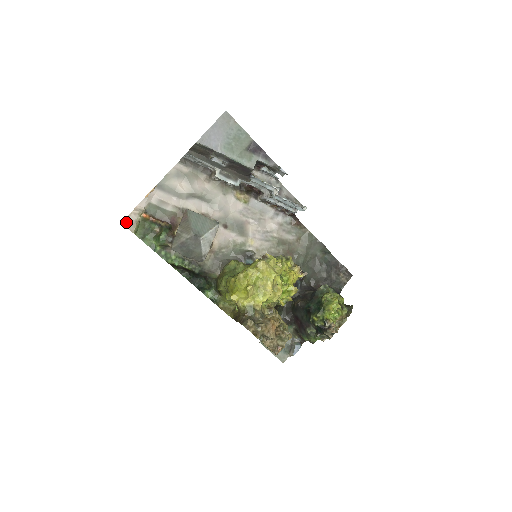
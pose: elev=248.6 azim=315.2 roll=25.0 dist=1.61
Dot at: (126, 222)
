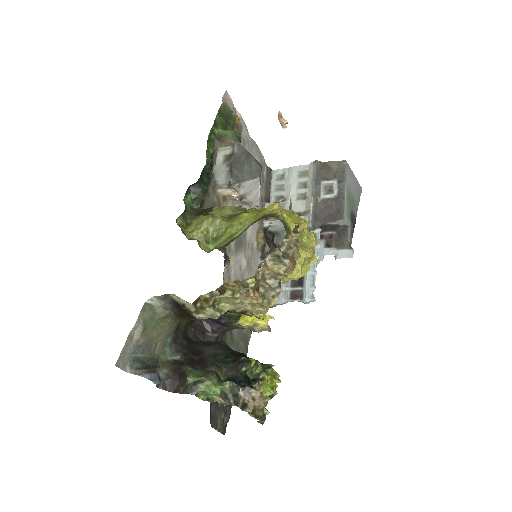
Dot at: (227, 96)
